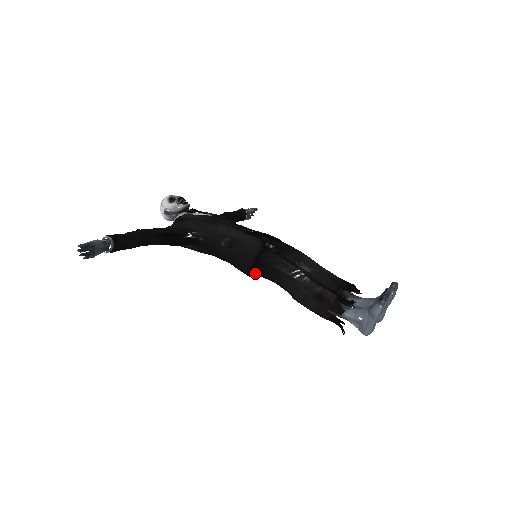
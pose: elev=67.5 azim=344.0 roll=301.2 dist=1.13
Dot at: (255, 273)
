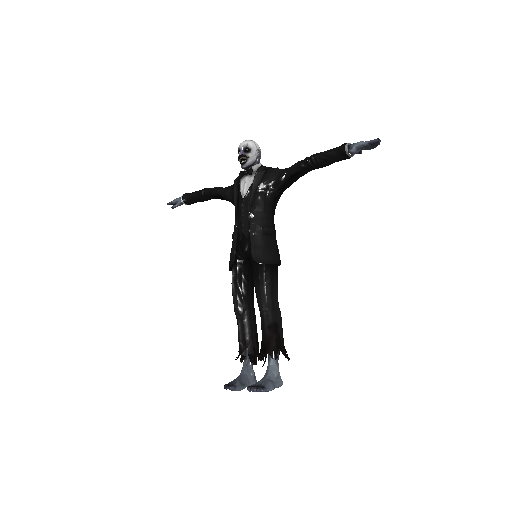
Dot at: occluded
